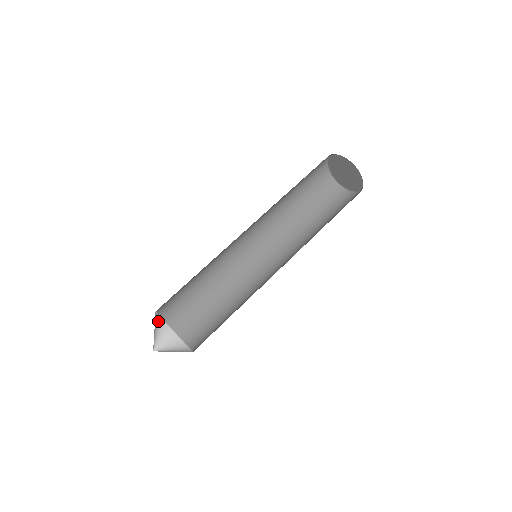
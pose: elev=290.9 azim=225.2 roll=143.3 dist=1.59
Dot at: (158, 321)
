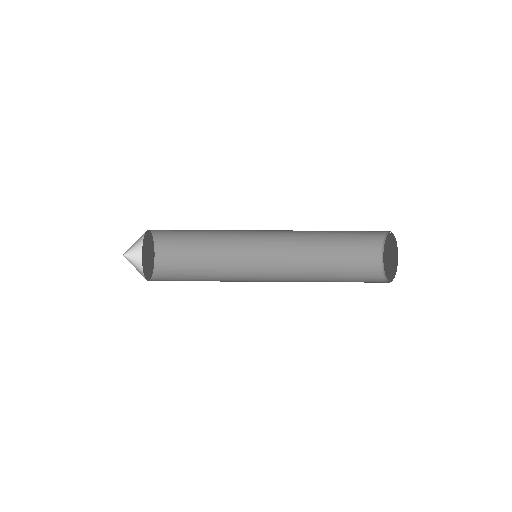
Dot at: occluded
